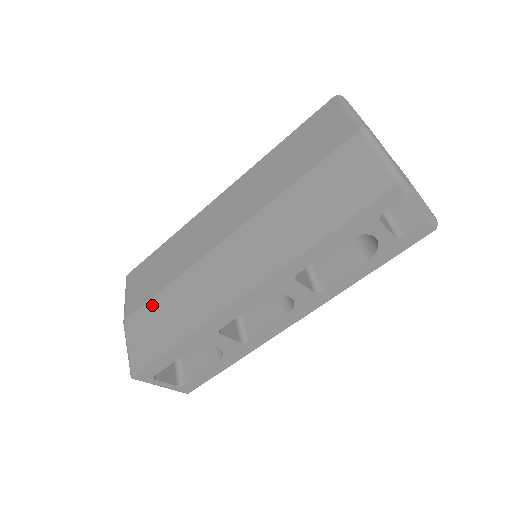
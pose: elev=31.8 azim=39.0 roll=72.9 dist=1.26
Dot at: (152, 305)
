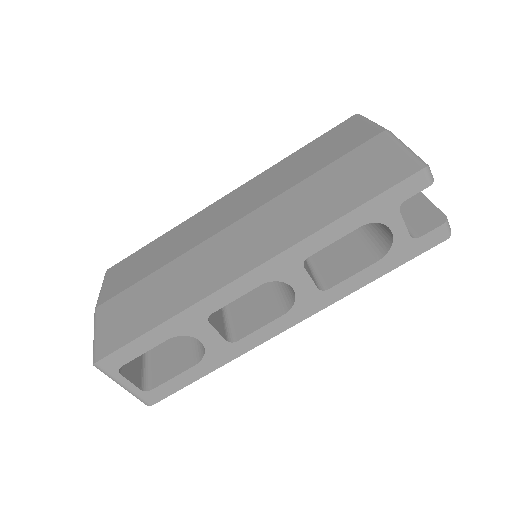
Dot at: (134, 290)
